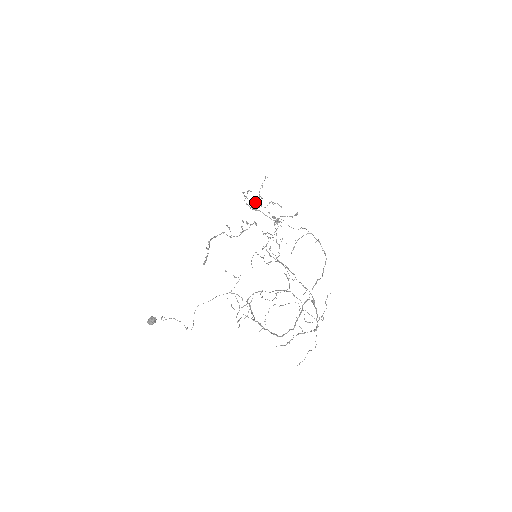
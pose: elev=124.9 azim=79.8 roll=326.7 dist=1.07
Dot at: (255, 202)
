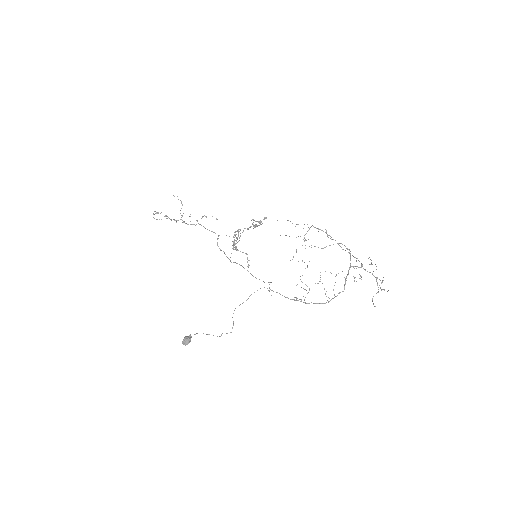
Dot at: (176, 220)
